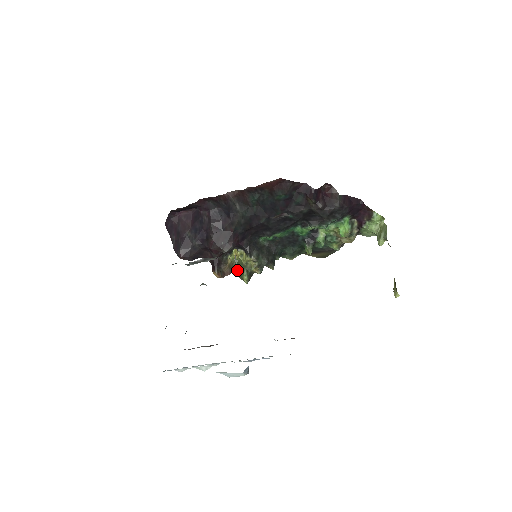
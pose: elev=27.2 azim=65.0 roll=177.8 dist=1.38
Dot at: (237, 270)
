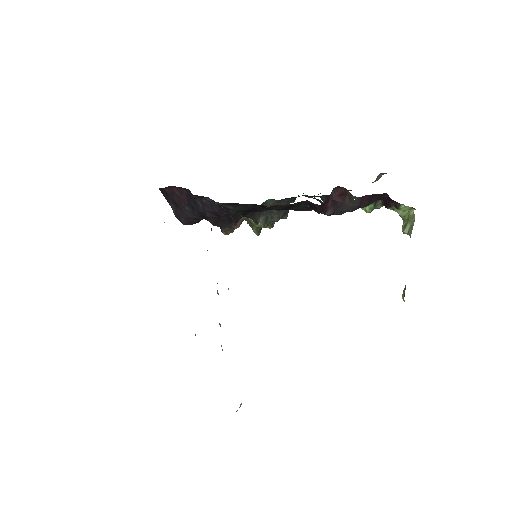
Dot at: (247, 220)
